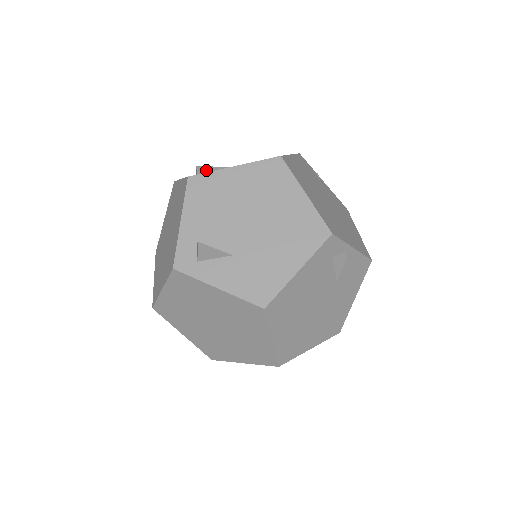
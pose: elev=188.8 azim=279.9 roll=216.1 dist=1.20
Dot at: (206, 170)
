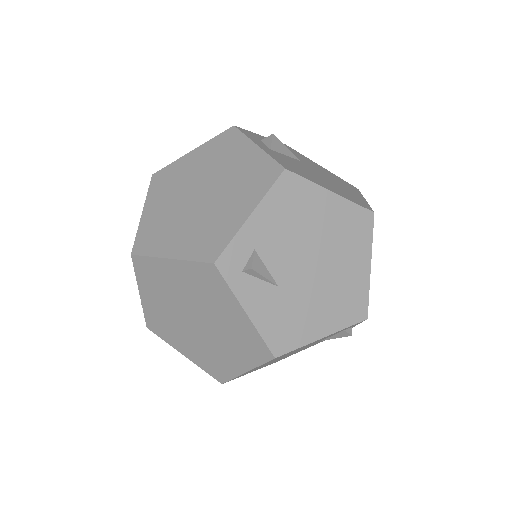
Dot at: (279, 147)
